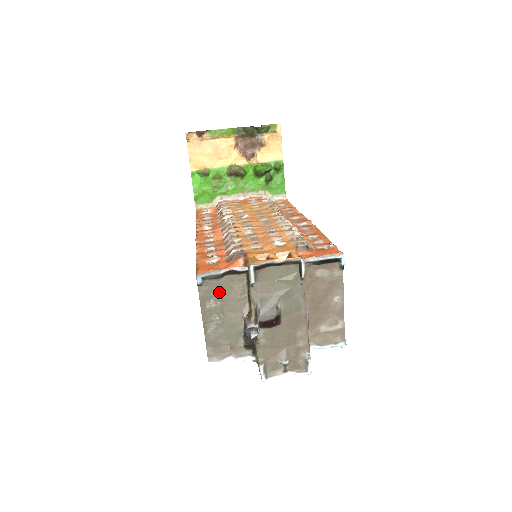
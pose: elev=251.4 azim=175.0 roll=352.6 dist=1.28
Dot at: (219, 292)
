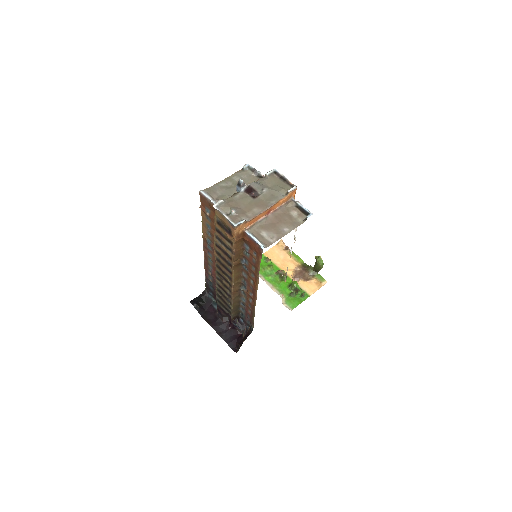
Dot at: (246, 178)
